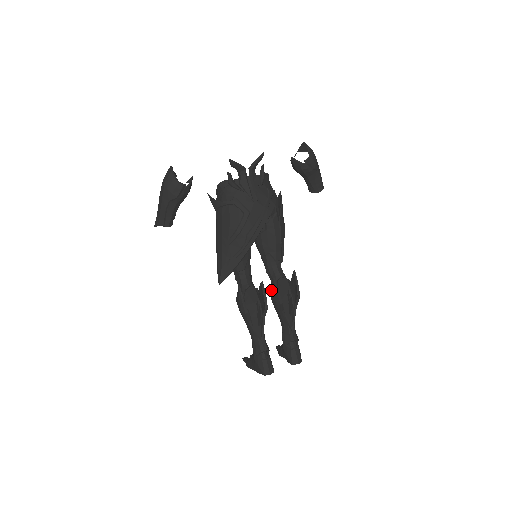
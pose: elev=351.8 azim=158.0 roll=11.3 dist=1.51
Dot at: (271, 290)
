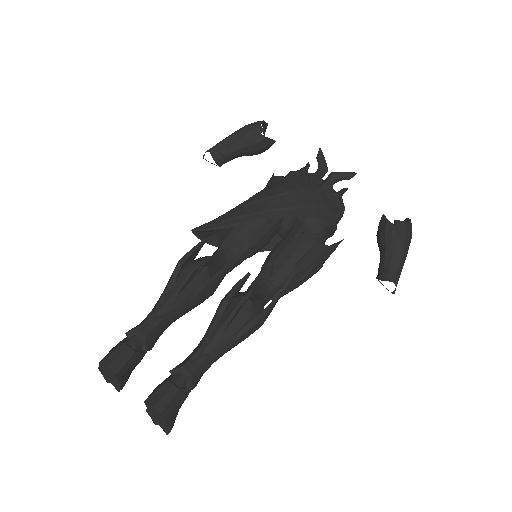
Dot at: occluded
